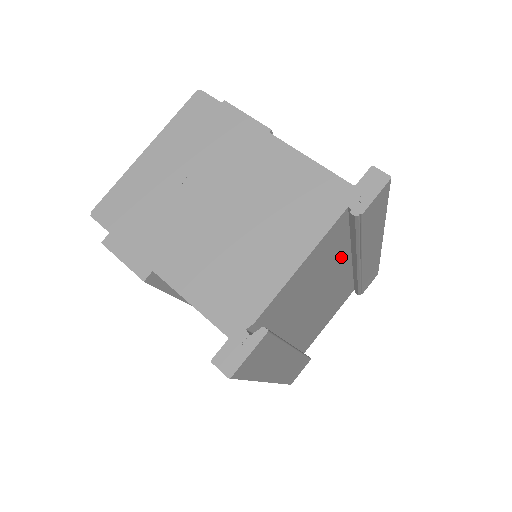
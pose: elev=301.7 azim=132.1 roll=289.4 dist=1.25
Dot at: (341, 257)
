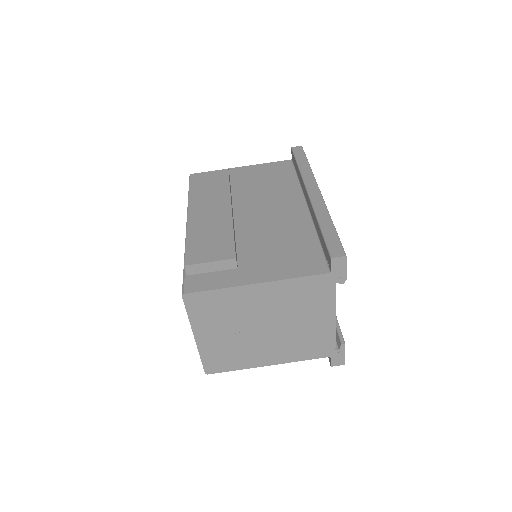
Dot at: occluded
